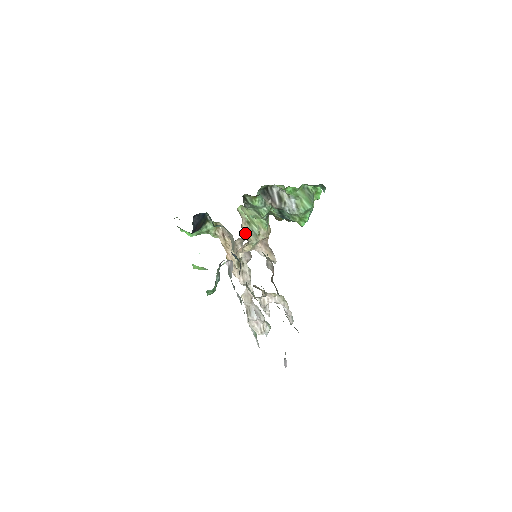
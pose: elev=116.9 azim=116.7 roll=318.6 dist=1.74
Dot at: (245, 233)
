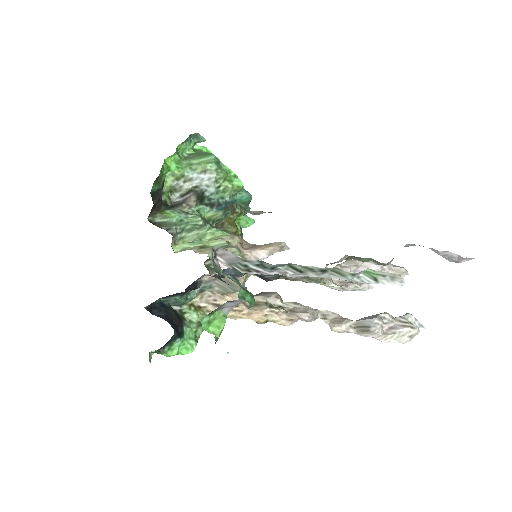
Dot at: occluded
